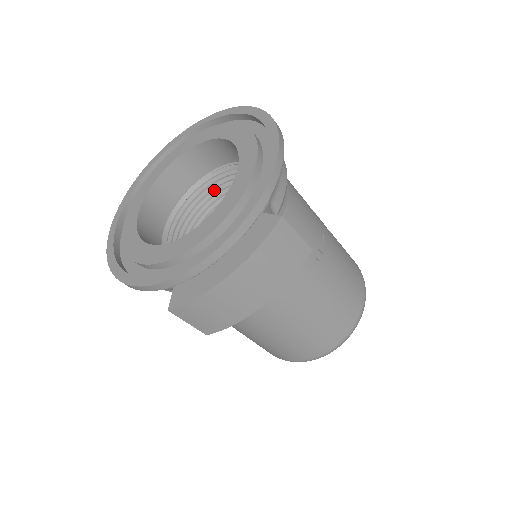
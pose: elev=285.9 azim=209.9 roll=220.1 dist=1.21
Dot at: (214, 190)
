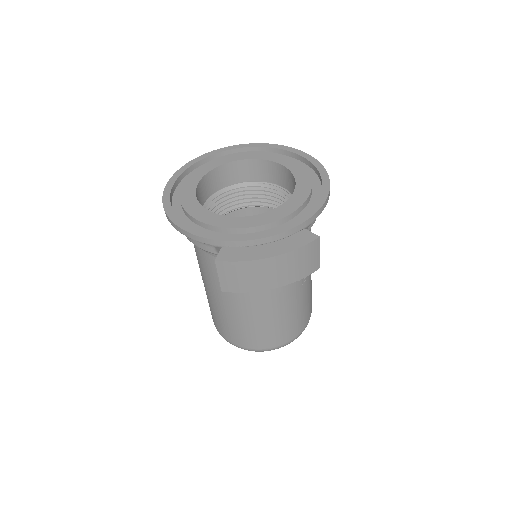
Dot at: (247, 195)
